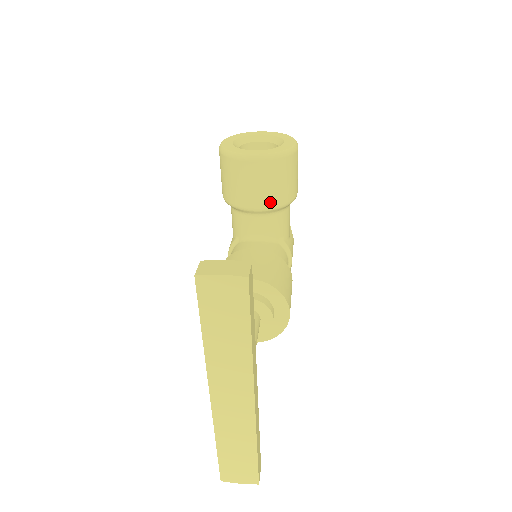
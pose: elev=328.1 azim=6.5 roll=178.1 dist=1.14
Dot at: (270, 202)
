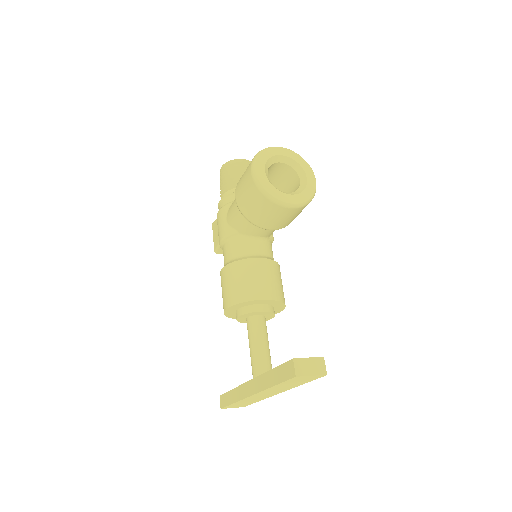
Dot at: (283, 226)
